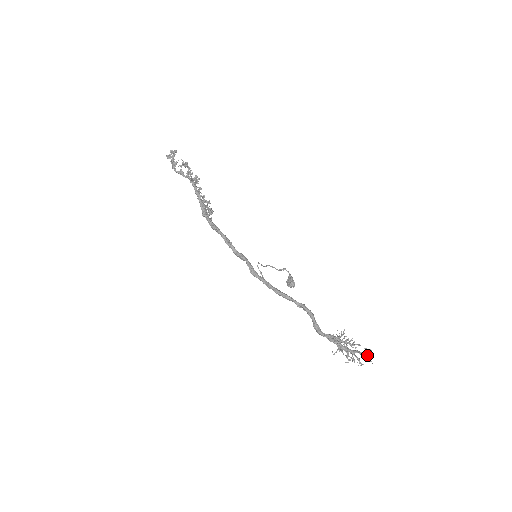
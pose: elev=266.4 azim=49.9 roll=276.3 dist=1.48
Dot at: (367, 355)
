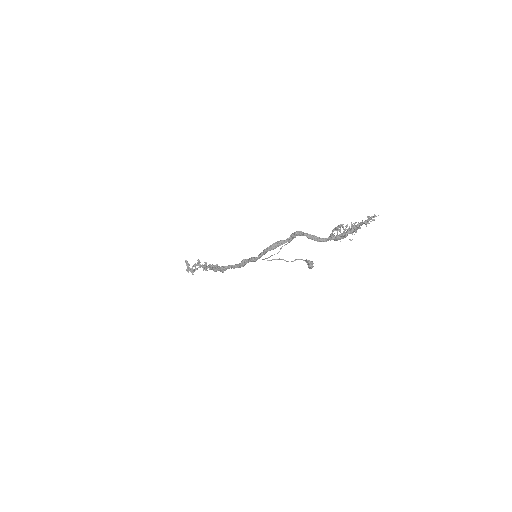
Dot at: (370, 218)
